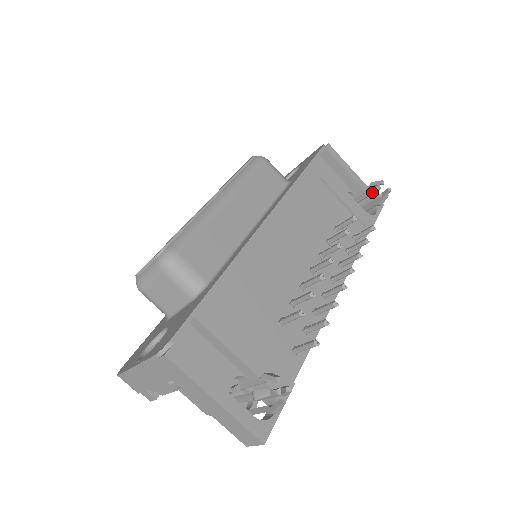
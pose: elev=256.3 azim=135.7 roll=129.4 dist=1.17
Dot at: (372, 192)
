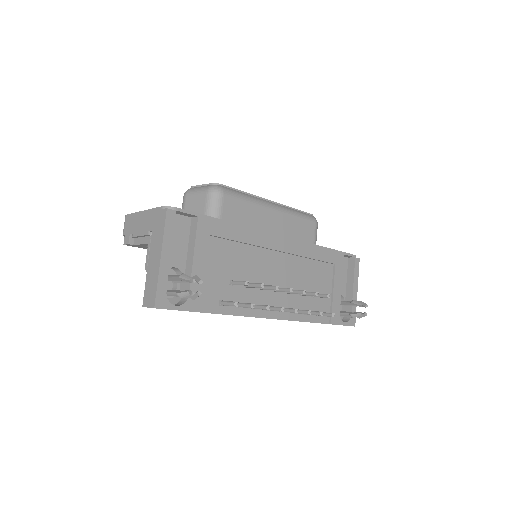
Dot at: (355, 303)
